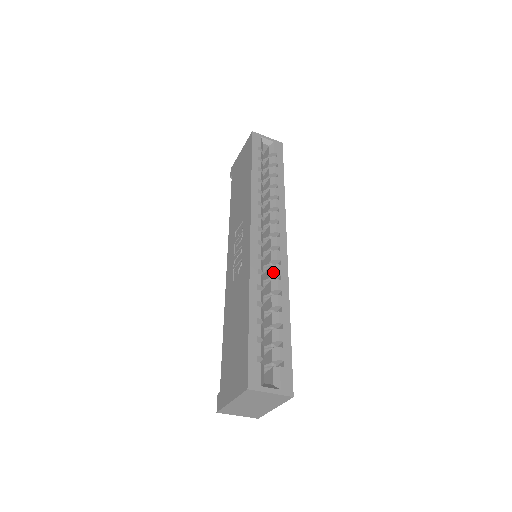
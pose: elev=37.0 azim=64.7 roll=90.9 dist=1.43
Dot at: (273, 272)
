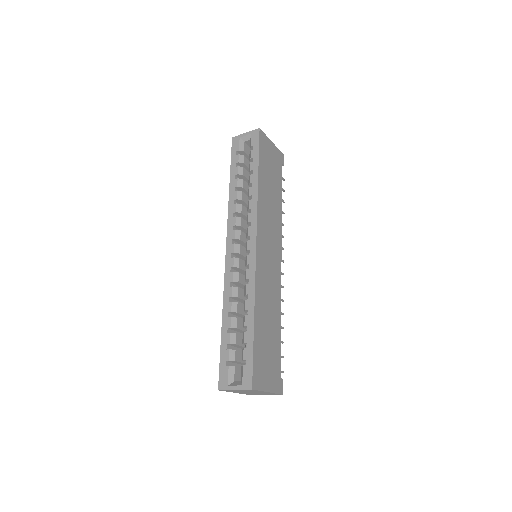
Dot at: (245, 278)
